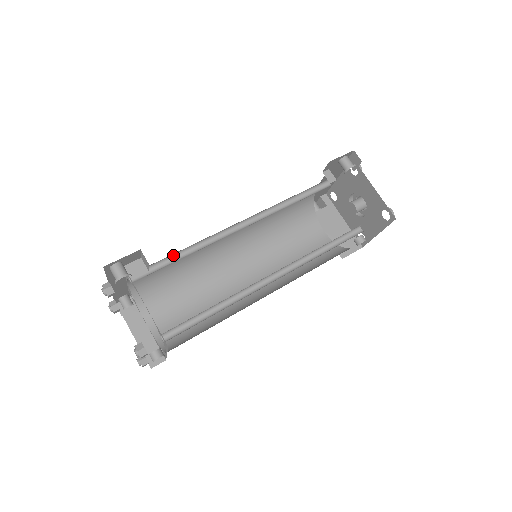
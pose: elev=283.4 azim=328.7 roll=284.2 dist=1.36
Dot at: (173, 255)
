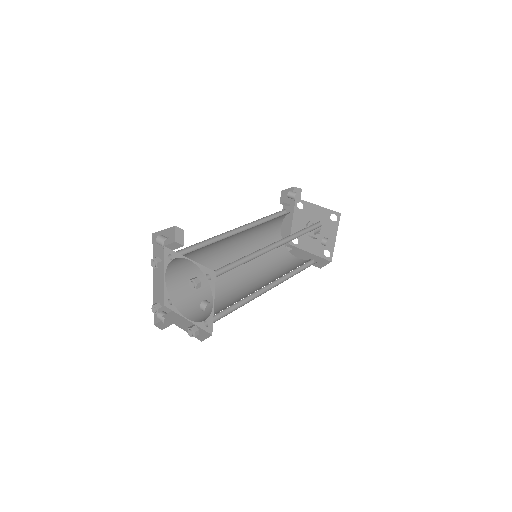
Dot at: (197, 246)
